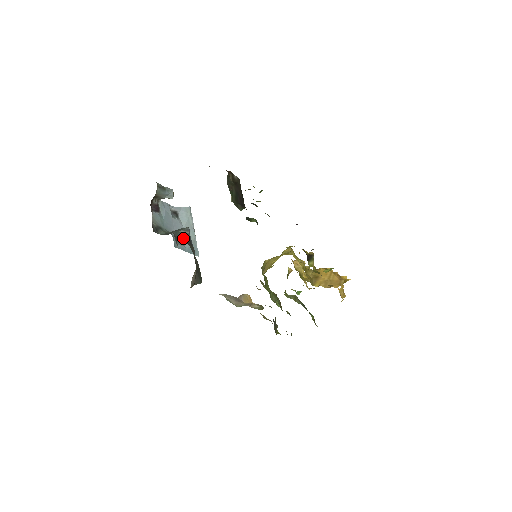
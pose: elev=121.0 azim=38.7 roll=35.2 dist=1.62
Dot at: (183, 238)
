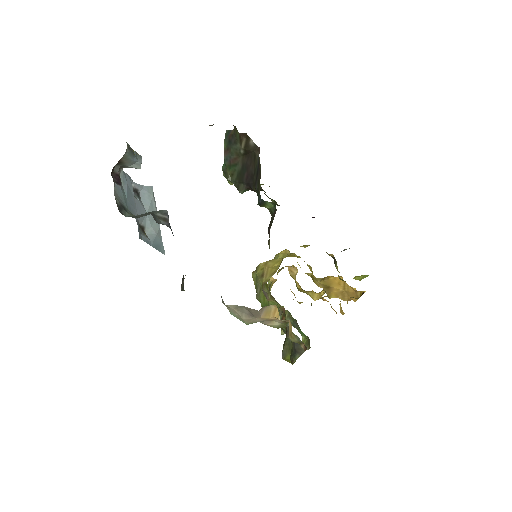
Dot at: (162, 224)
